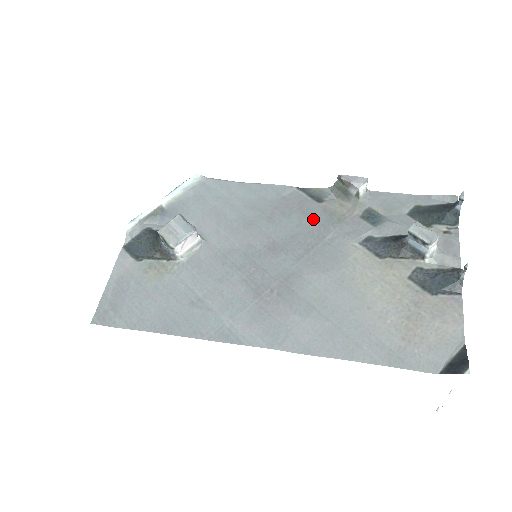
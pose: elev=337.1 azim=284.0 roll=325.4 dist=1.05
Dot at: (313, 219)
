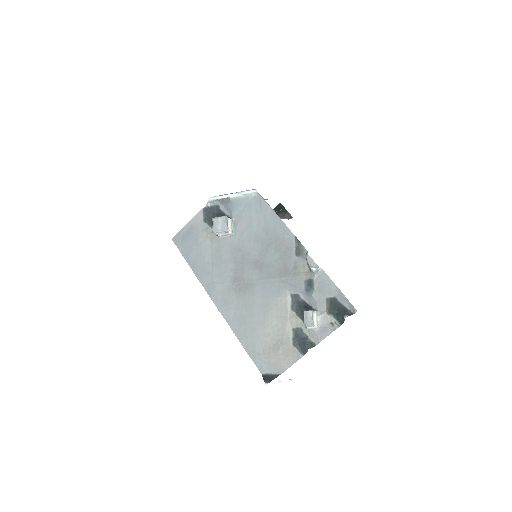
Dot at: (284, 263)
